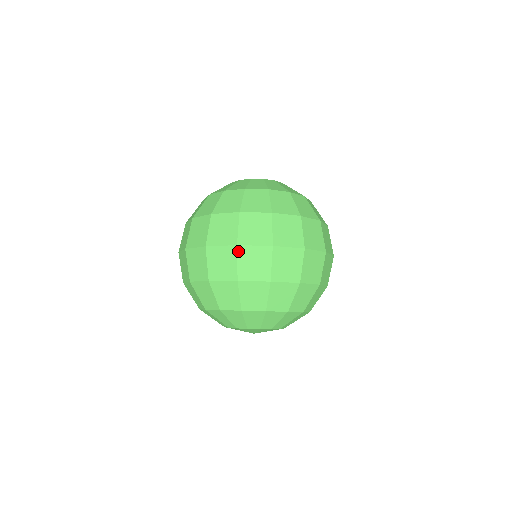
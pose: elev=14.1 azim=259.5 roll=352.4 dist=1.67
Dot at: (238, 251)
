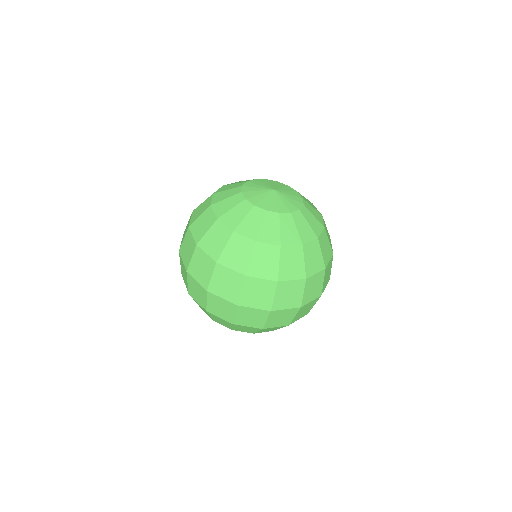
Dot at: (237, 309)
